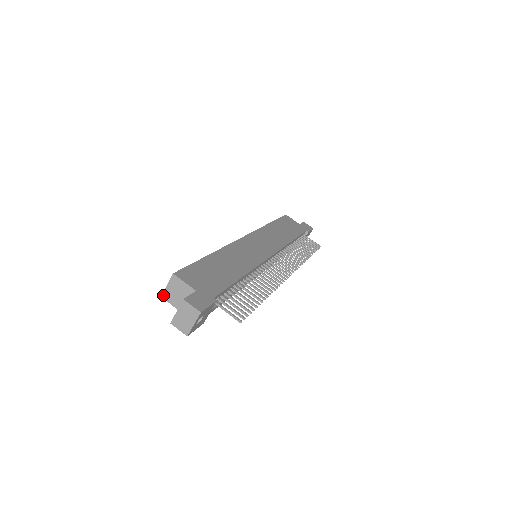
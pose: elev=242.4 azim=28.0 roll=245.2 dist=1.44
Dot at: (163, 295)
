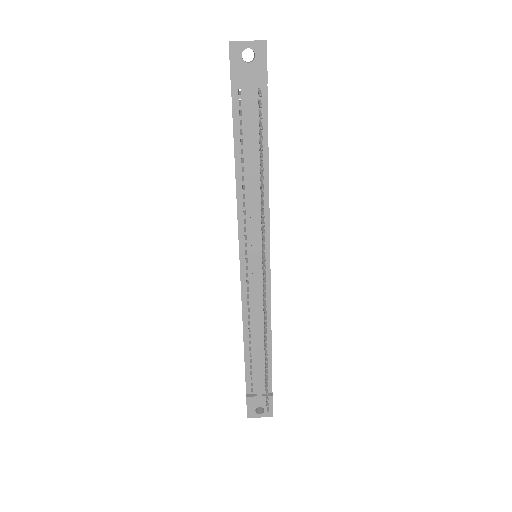
Dot at: occluded
